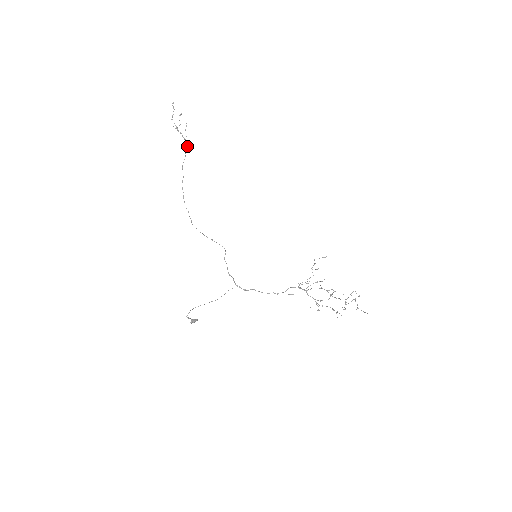
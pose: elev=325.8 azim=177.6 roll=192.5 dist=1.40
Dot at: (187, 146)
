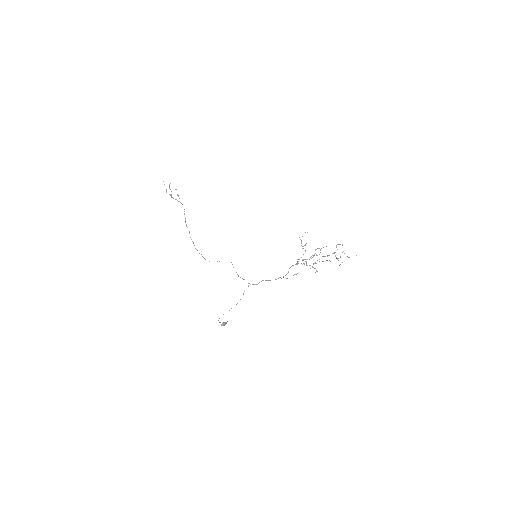
Dot at: occluded
